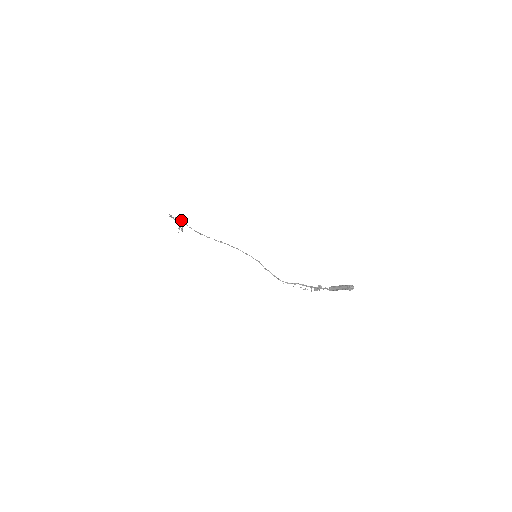
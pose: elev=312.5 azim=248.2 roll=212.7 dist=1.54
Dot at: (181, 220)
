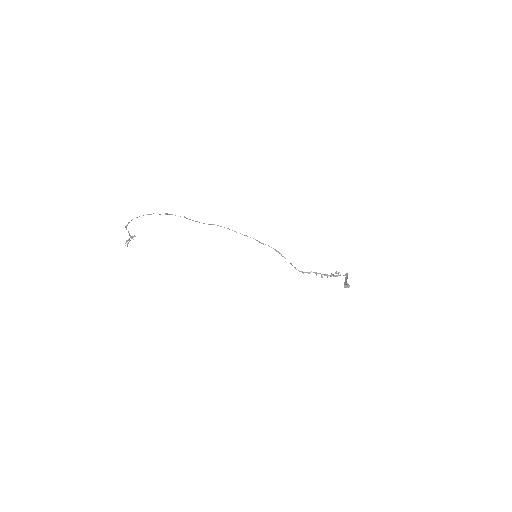
Dot at: occluded
